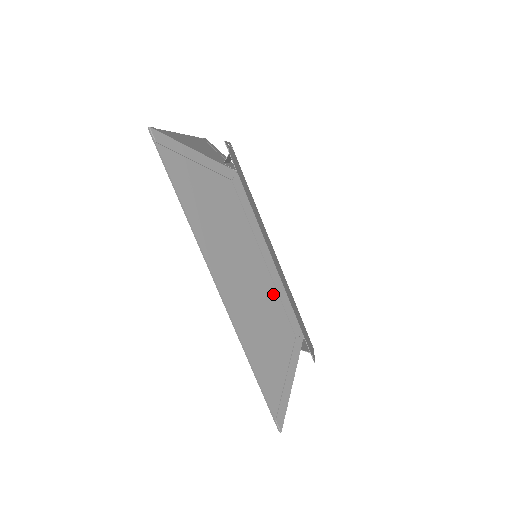
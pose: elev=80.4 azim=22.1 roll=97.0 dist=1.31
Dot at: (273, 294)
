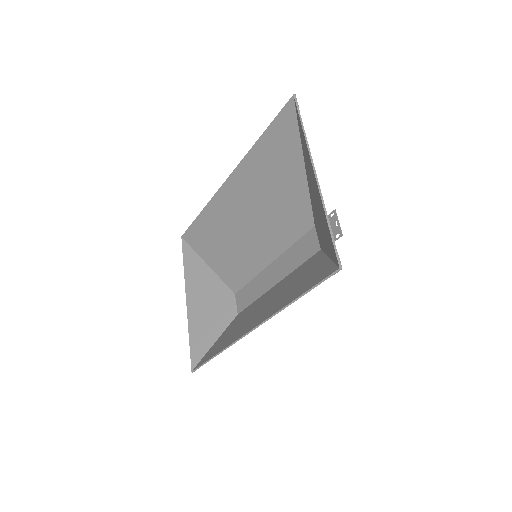
Dot at: occluded
